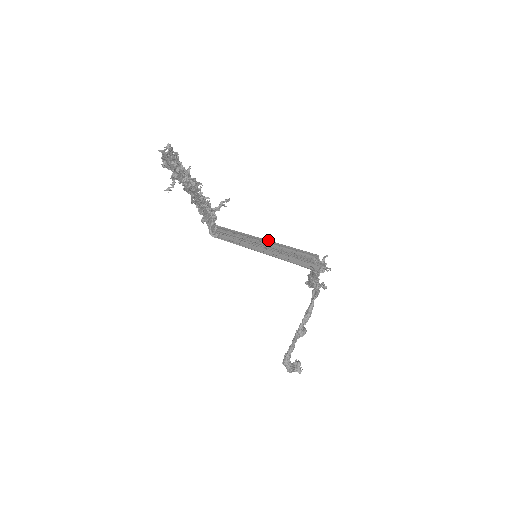
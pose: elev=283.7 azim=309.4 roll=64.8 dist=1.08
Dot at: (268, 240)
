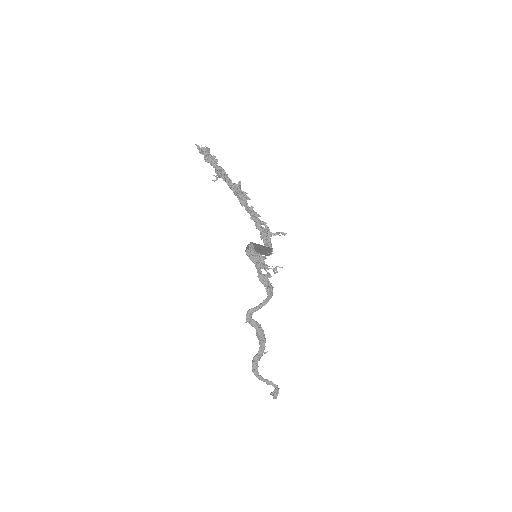
Dot at: (262, 245)
